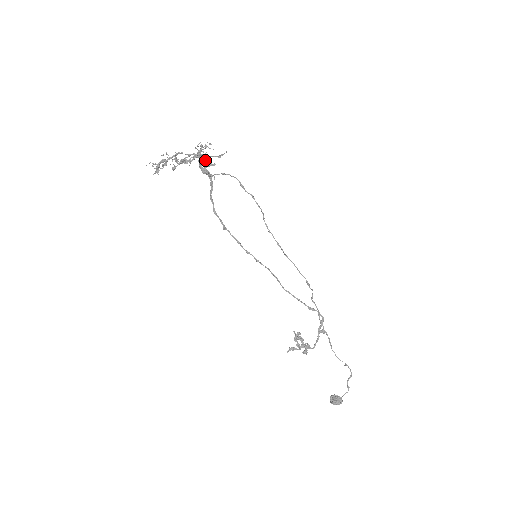
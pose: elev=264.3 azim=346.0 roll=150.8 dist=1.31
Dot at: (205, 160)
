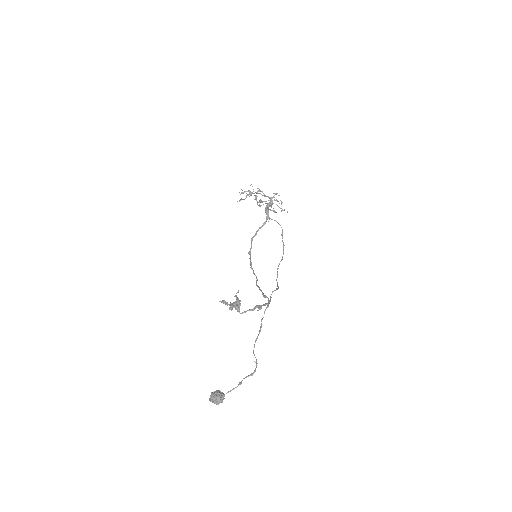
Dot at: occluded
